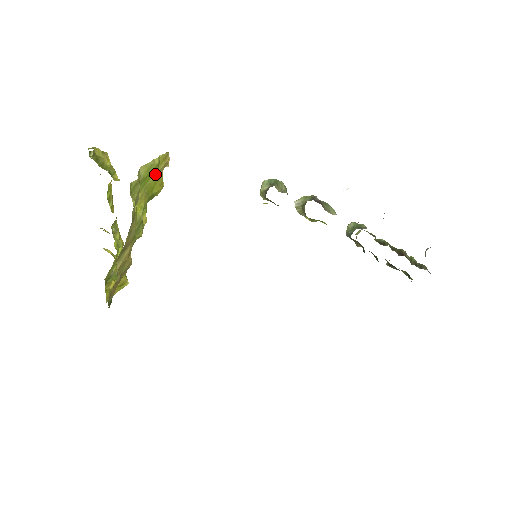
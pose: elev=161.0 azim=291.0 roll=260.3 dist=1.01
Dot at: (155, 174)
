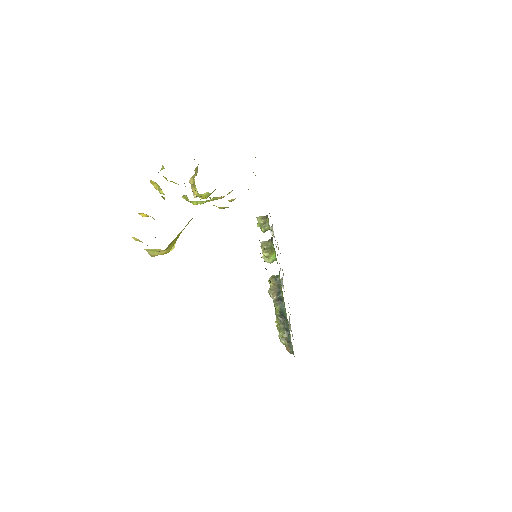
Dot at: occluded
